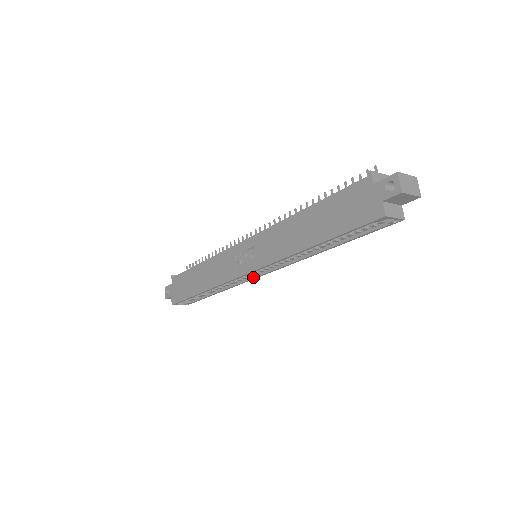
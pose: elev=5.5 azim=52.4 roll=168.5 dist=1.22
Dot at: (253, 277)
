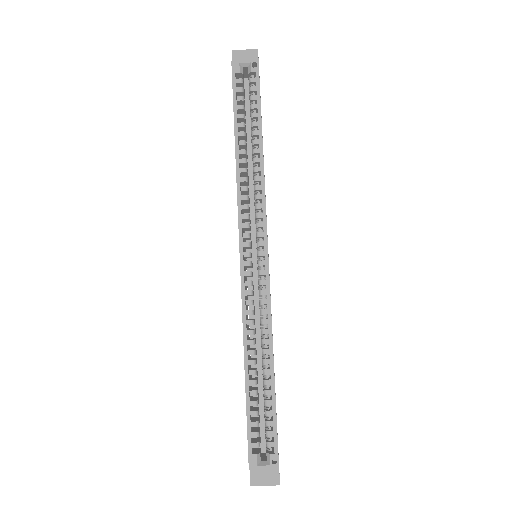
Dot at: occluded
